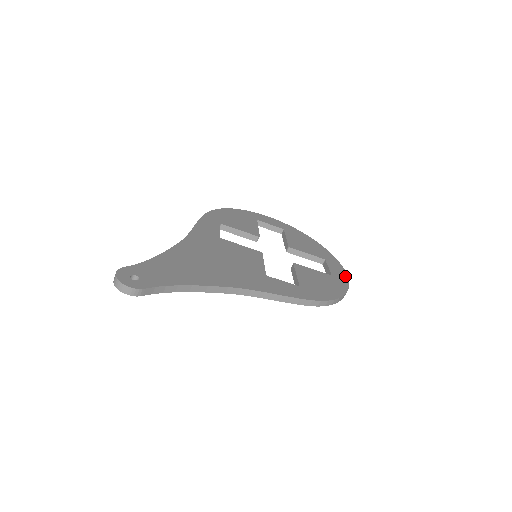
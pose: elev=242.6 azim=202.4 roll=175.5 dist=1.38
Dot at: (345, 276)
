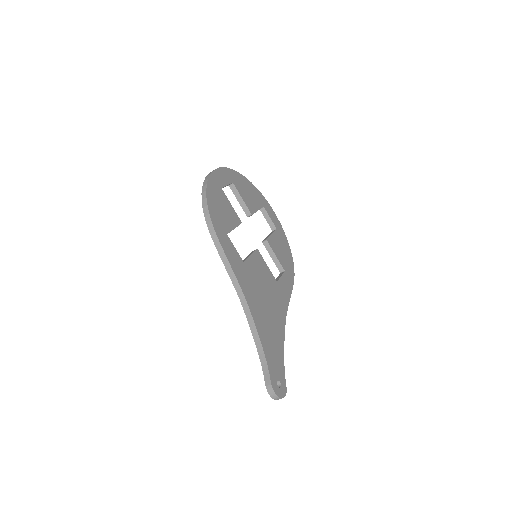
Dot at: (278, 220)
